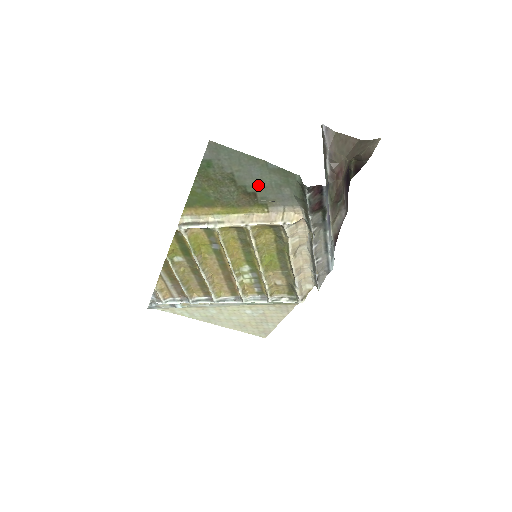
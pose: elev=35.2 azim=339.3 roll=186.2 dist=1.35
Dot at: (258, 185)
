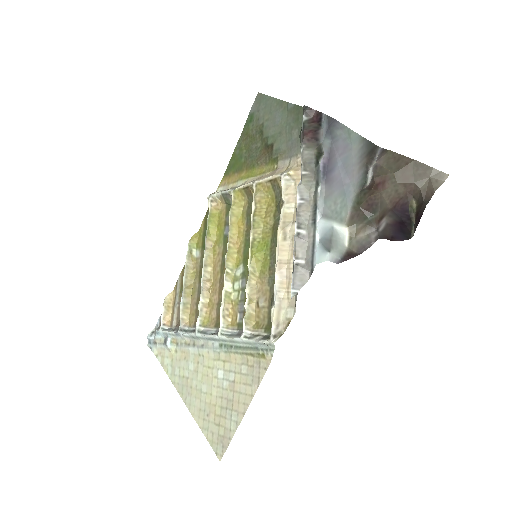
Dot at: (277, 134)
